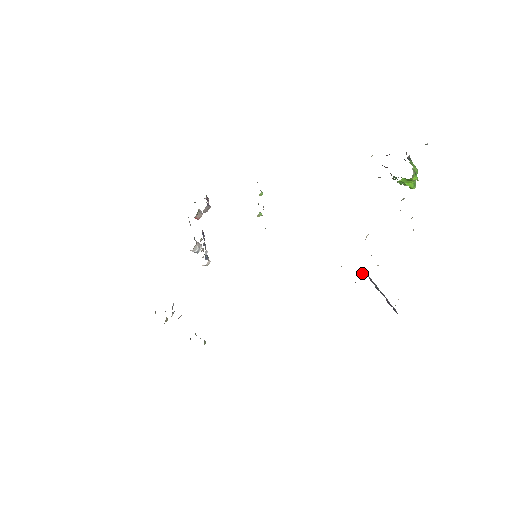
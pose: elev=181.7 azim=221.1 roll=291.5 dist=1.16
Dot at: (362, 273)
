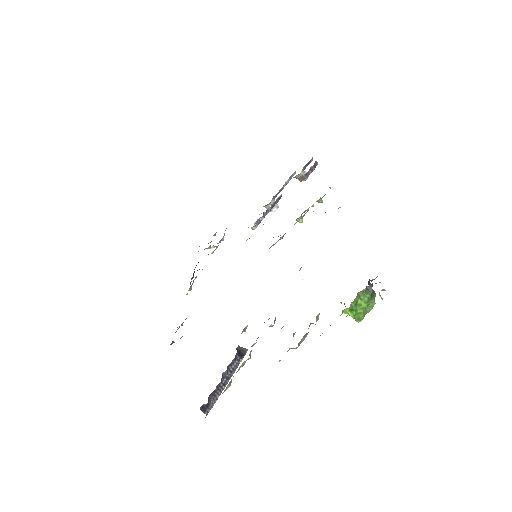
Dot at: (238, 352)
